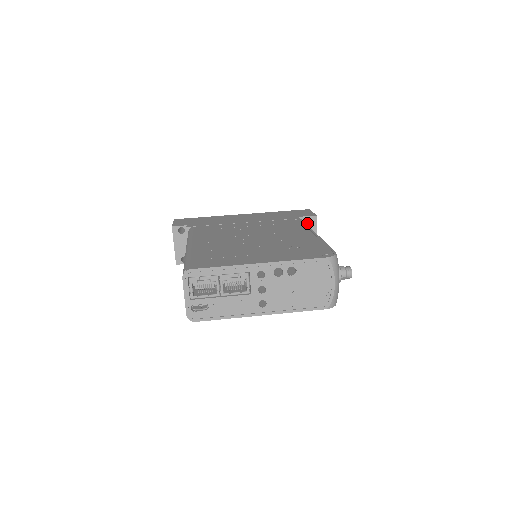
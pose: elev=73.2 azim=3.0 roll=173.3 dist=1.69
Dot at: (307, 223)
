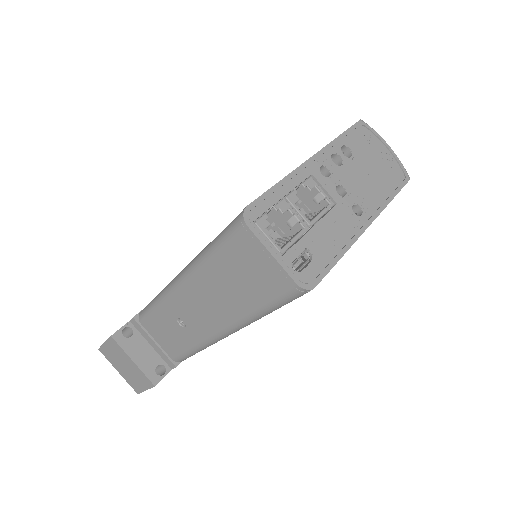
Dot at: occluded
